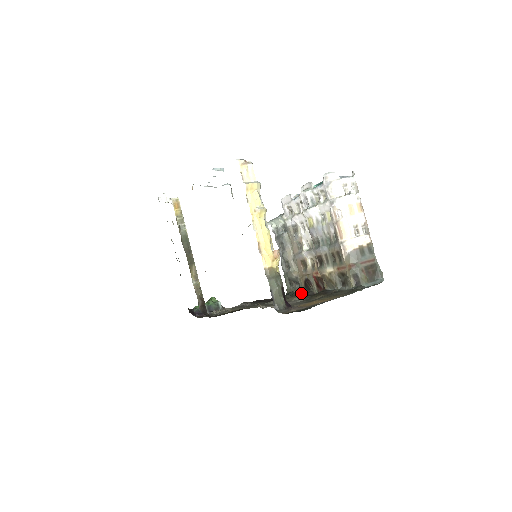
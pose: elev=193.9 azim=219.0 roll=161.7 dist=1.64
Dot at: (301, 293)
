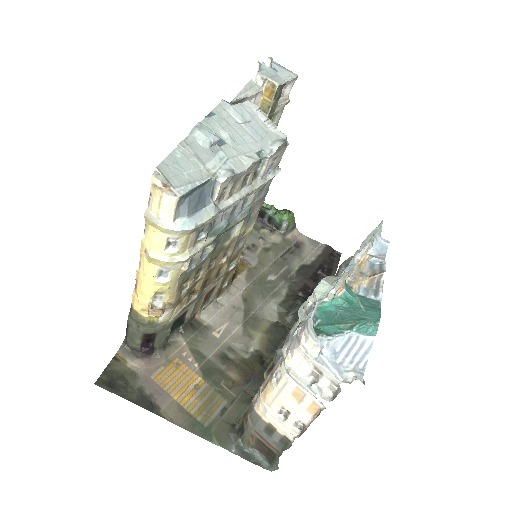
Dot at: occluded
